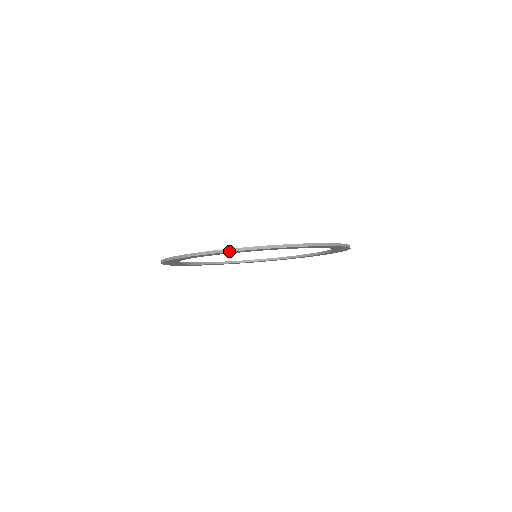
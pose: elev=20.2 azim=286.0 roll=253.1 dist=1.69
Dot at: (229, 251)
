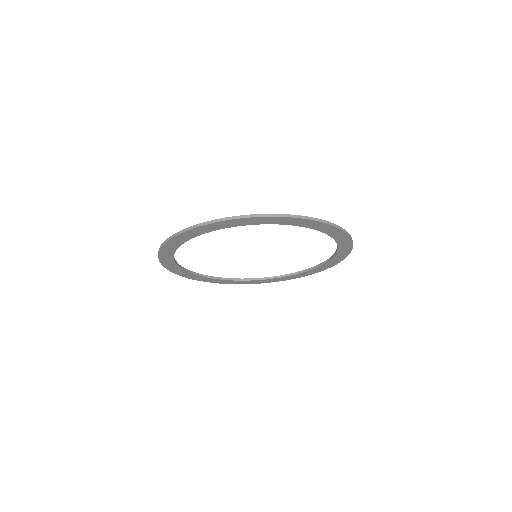
Dot at: (235, 218)
